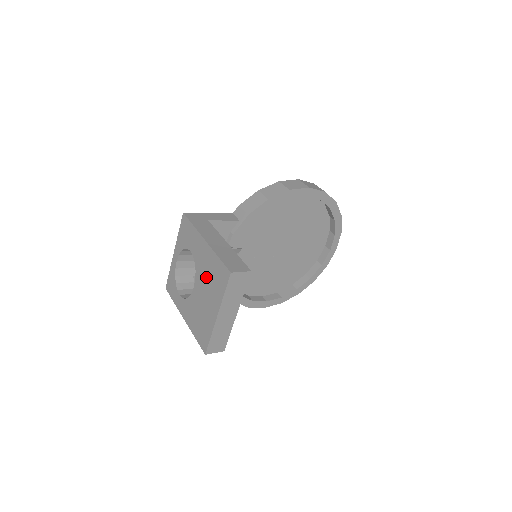
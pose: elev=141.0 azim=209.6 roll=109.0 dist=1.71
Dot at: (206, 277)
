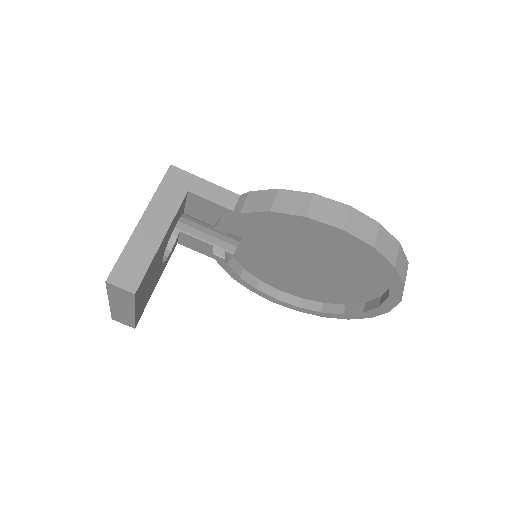
Dot at: occluded
